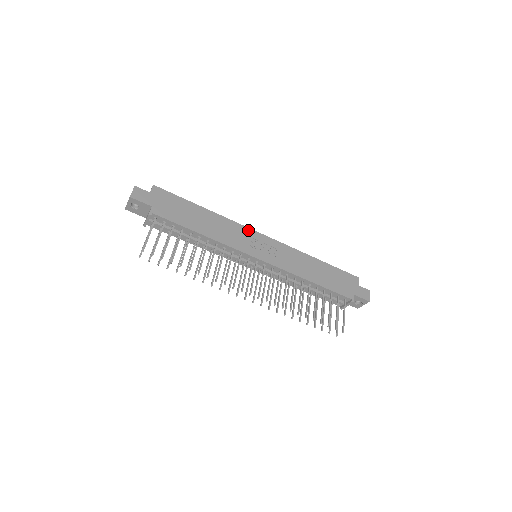
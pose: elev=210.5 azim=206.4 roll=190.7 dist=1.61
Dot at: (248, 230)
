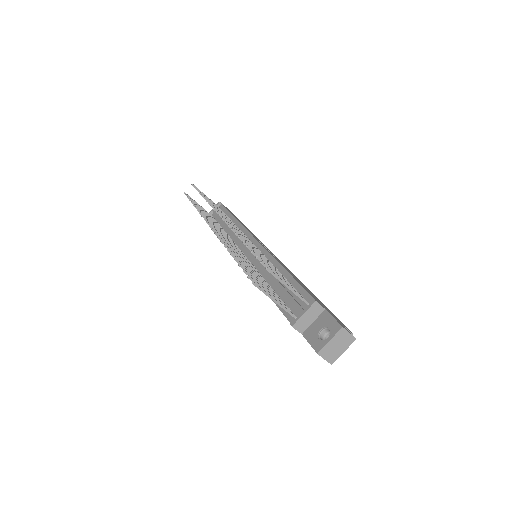
Dot at: occluded
